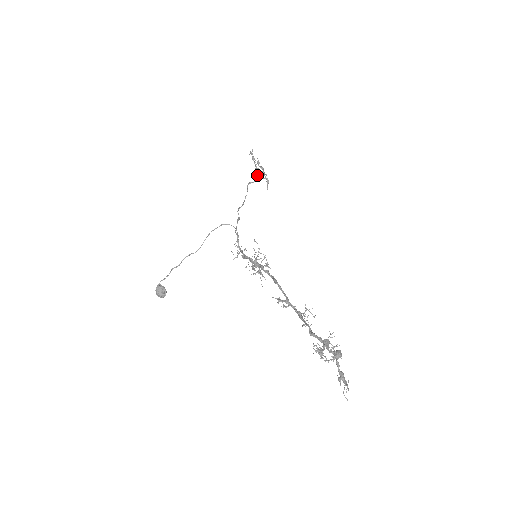
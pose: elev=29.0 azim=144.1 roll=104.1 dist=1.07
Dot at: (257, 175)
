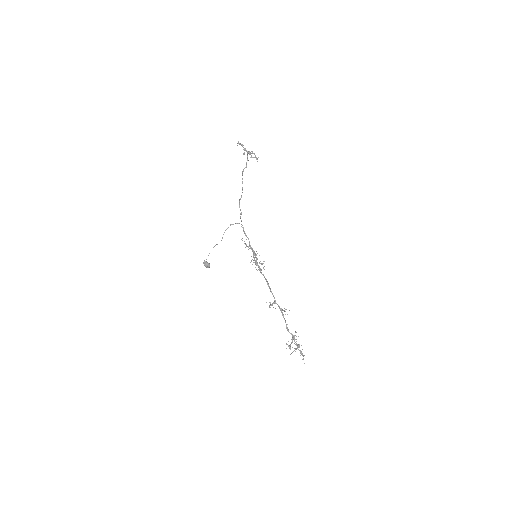
Dot at: (247, 159)
